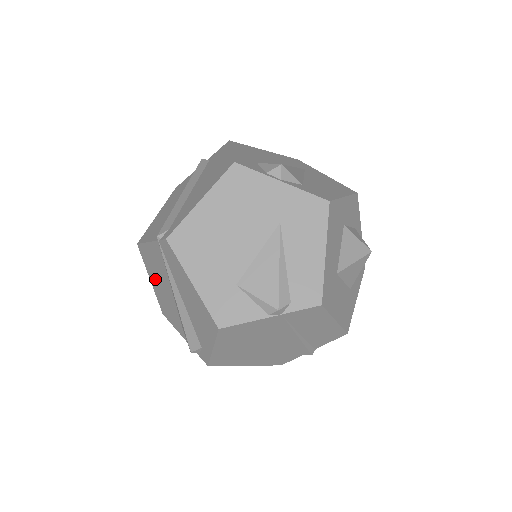
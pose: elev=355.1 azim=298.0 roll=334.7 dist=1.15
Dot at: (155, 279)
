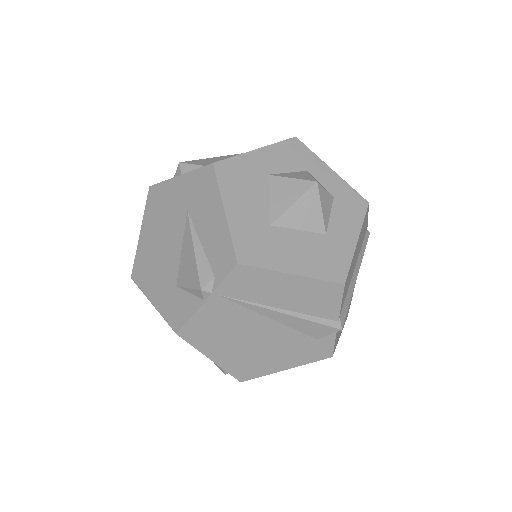
Dot at: occluded
